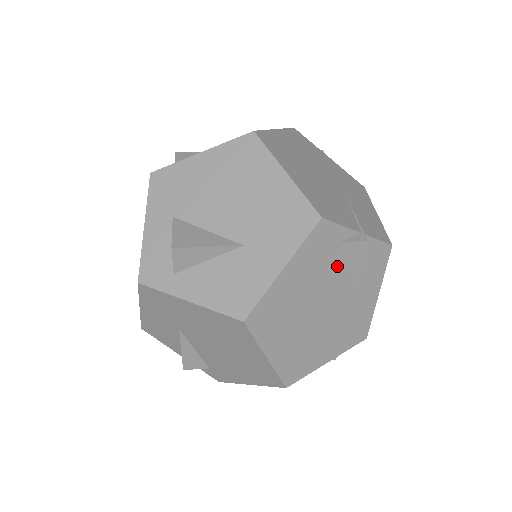
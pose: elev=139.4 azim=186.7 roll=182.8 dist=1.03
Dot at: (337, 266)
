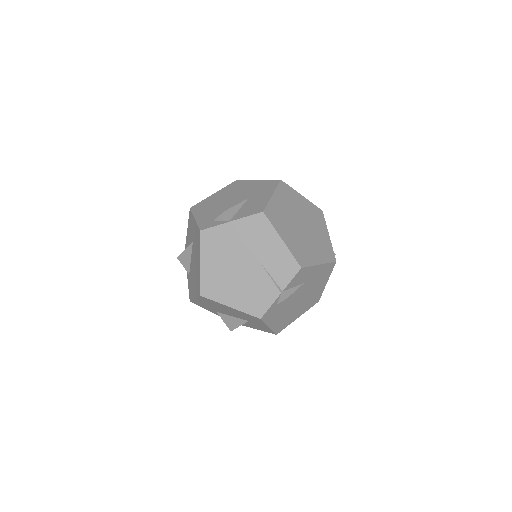
Dot at: (287, 300)
